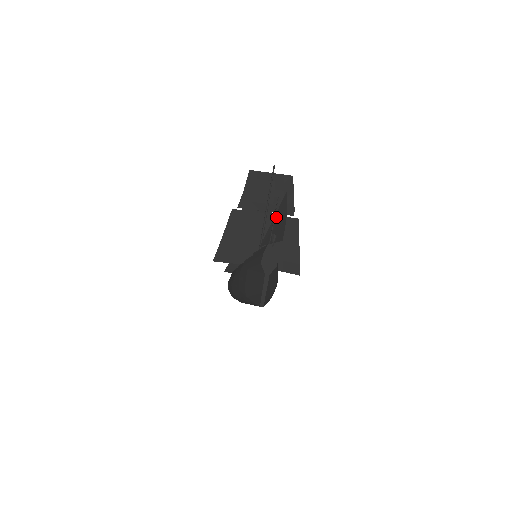
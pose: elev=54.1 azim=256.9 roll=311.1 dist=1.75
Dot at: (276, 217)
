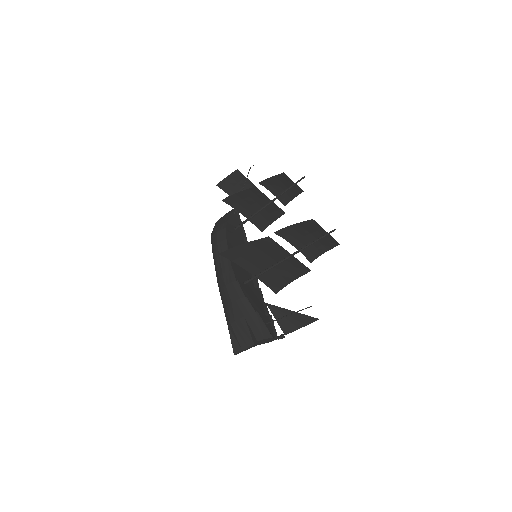
Dot at: (296, 314)
